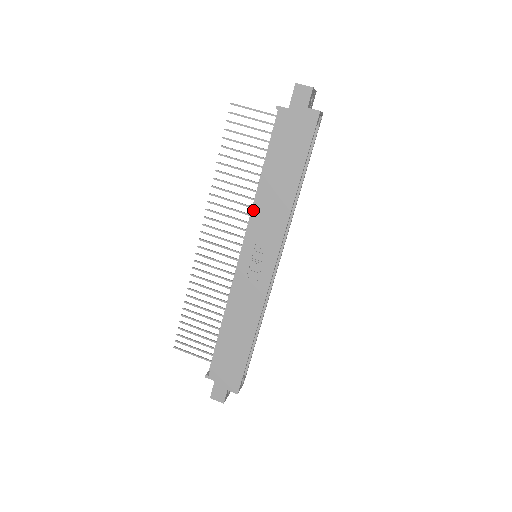
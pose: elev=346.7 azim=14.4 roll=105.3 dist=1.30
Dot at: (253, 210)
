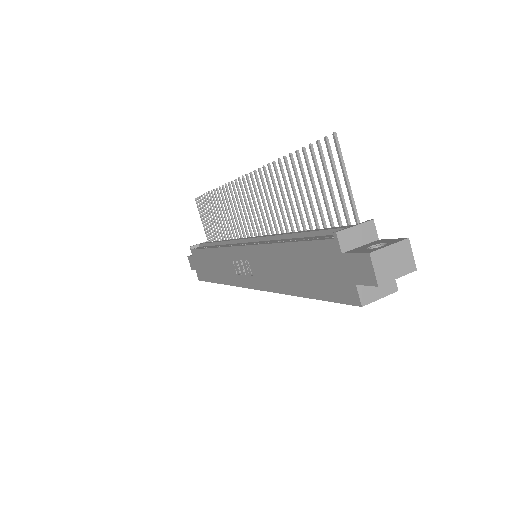
Dot at: (260, 245)
